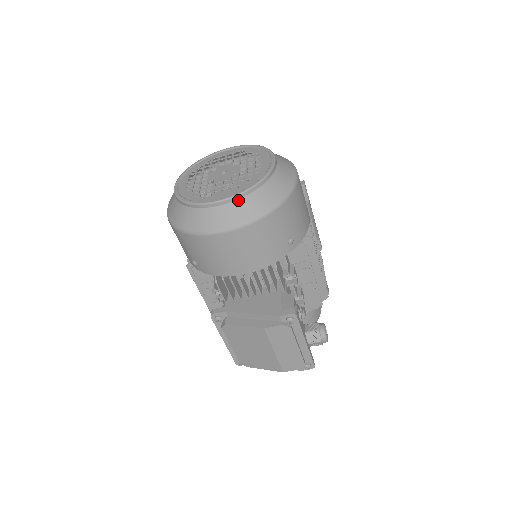
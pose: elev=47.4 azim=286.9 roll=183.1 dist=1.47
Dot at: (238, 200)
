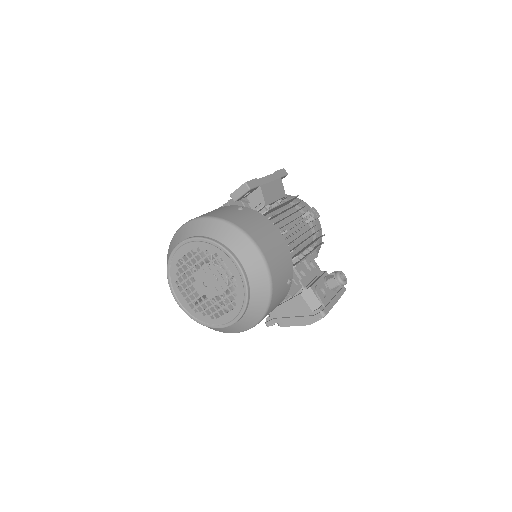
Dot at: (243, 316)
